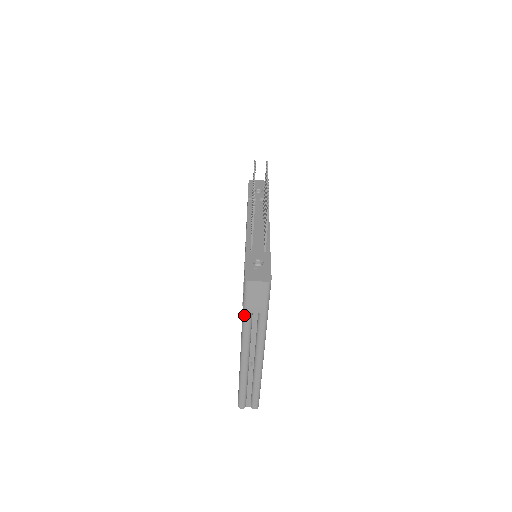
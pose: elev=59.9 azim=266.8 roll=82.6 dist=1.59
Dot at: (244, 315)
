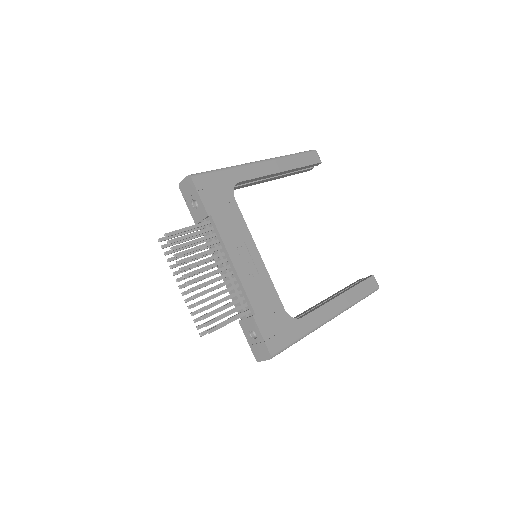
Dot at: occluded
